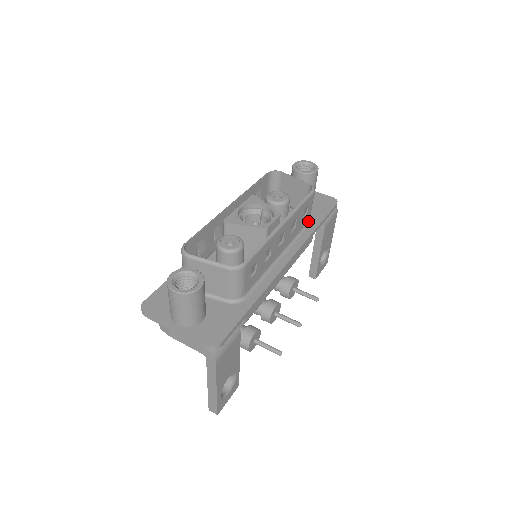
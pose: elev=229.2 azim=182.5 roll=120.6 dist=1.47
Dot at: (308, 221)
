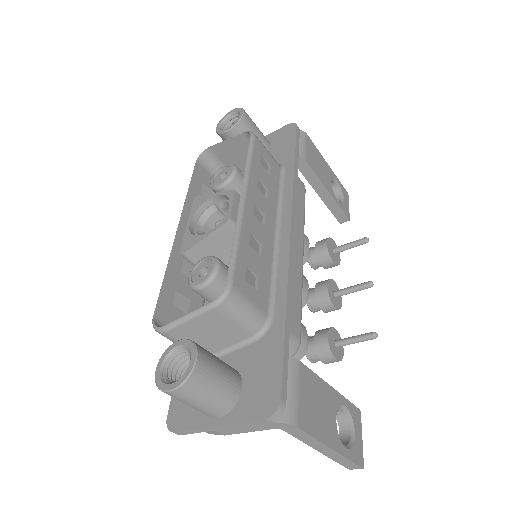
Dot at: (279, 171)
